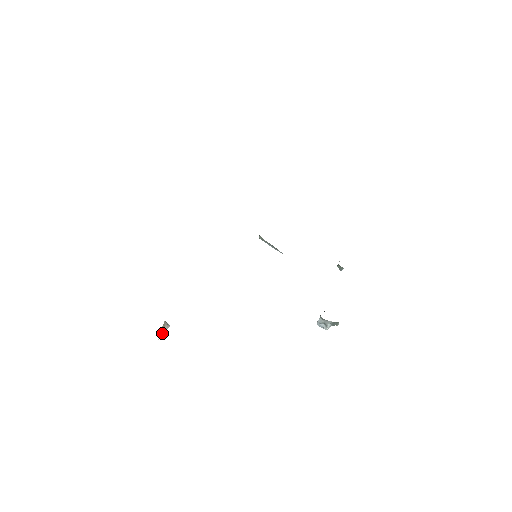
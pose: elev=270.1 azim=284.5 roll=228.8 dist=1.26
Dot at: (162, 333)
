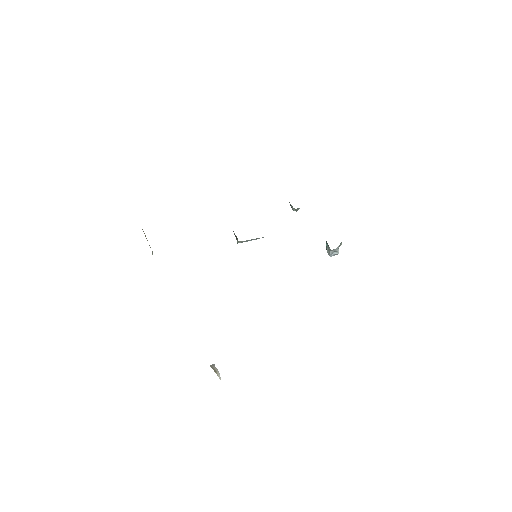
Dot at: (217, 374)
